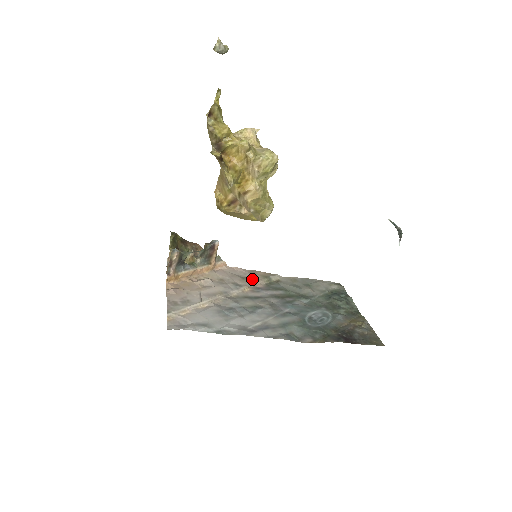
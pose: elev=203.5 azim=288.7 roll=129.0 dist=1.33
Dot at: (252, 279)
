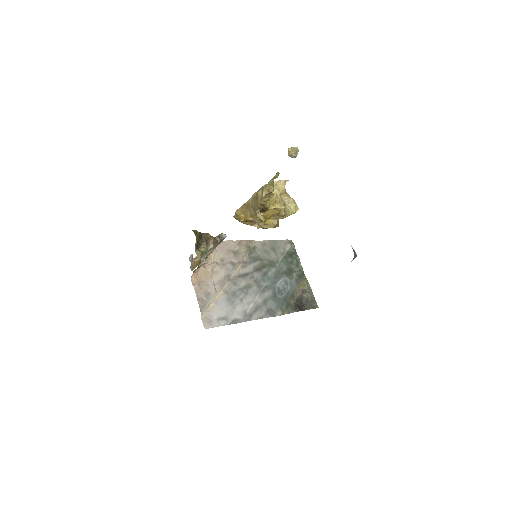
Dot at: (240, 253)
